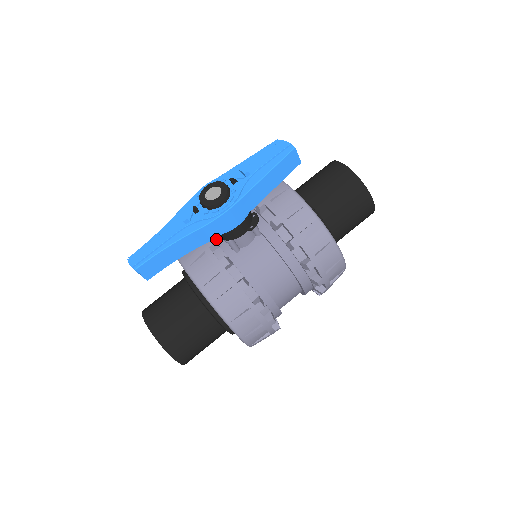
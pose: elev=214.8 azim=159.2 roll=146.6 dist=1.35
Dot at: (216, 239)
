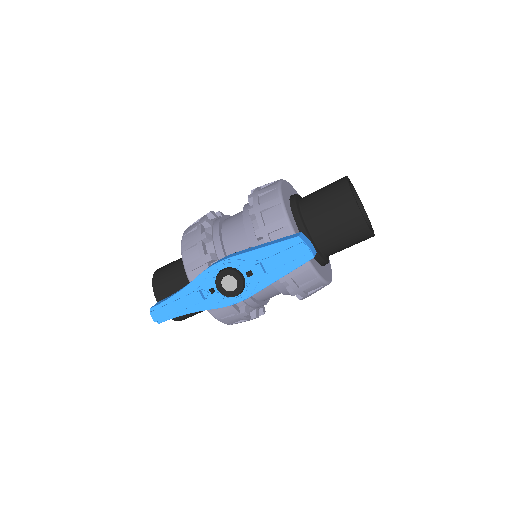
Dot at: occluded
